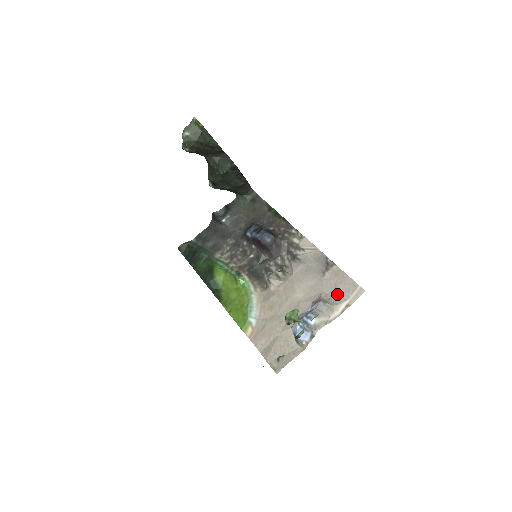
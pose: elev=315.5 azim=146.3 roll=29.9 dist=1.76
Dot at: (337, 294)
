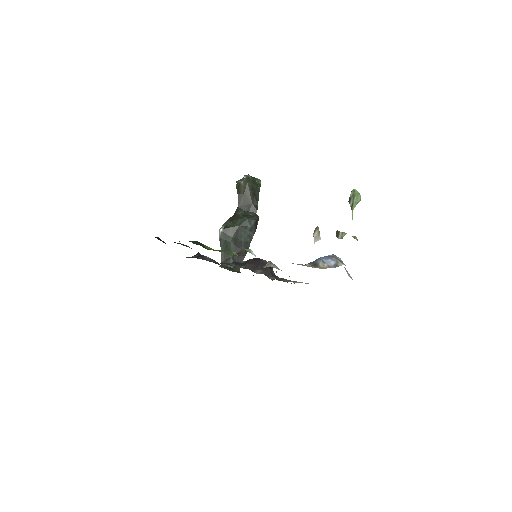
Dot at: occluded
